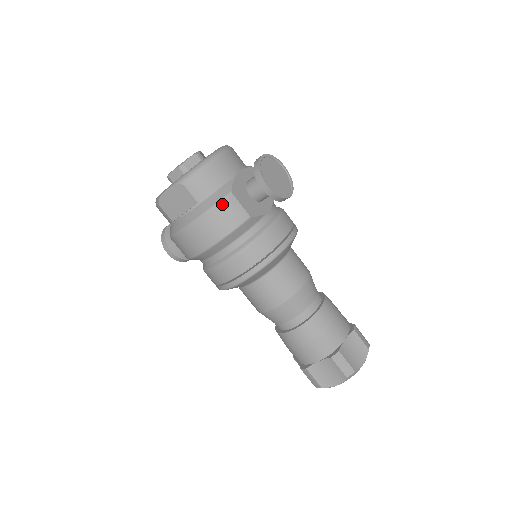
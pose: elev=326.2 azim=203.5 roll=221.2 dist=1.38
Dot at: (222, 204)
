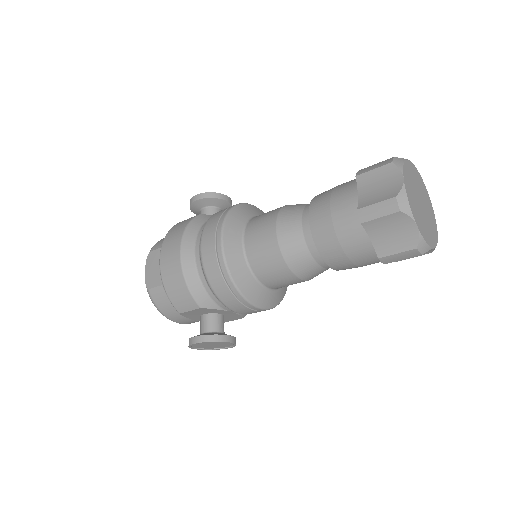
Dot at: (175, 226)
